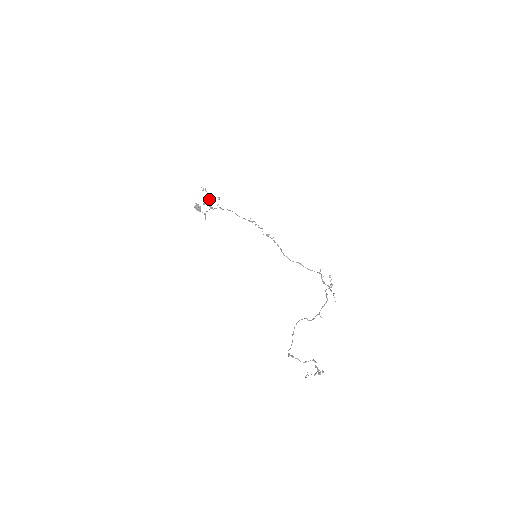
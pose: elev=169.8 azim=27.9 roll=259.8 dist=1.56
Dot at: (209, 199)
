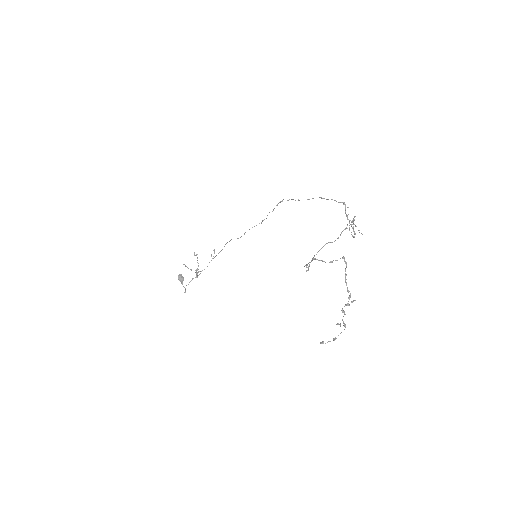
Dot at: occluded
